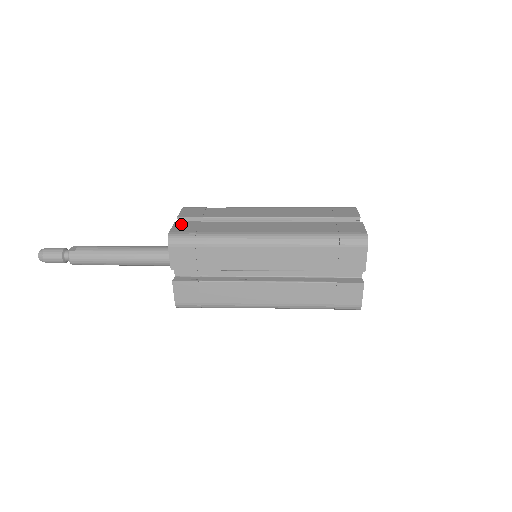
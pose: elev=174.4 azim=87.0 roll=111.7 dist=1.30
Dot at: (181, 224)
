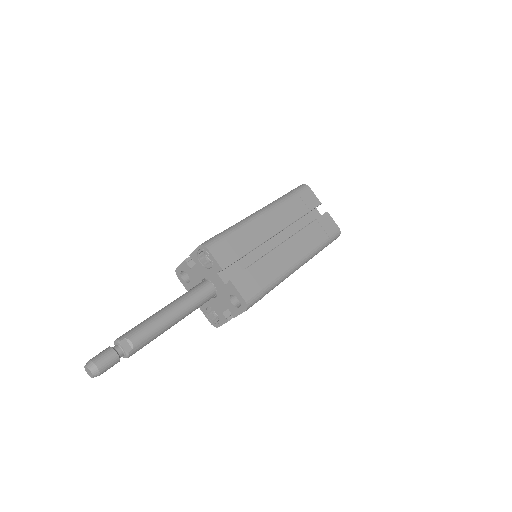
Dot at: (239, 282)
